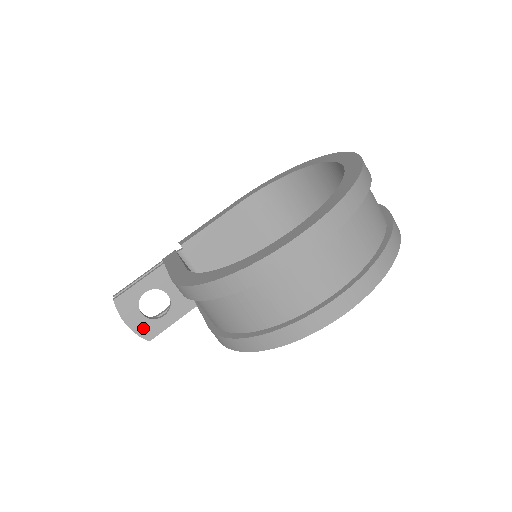
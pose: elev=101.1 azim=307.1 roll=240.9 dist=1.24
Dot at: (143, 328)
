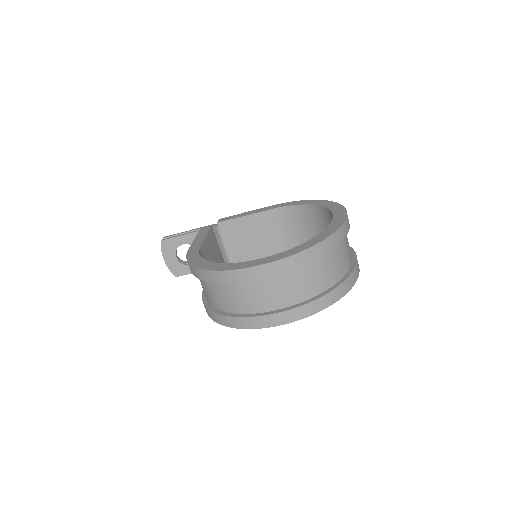
Dot at: (174, 267)
